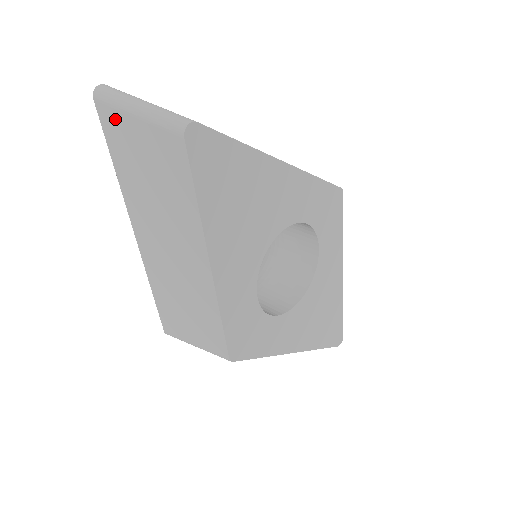
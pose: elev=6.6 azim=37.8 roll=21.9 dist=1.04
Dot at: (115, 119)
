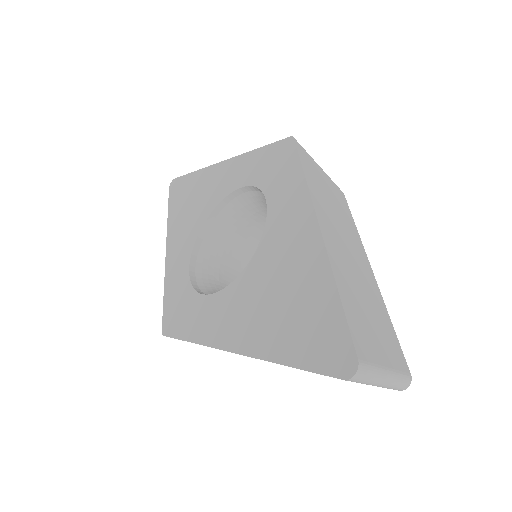
Dot at: occluded
